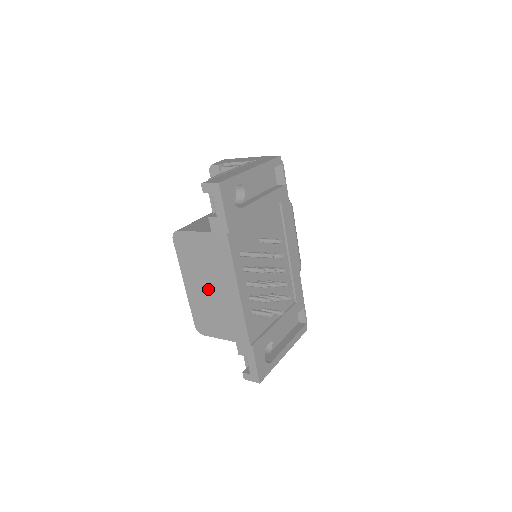
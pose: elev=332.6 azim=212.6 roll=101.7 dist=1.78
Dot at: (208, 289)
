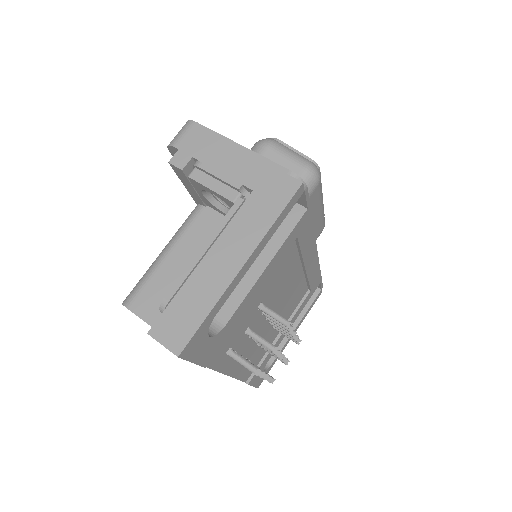
Dot at: occluded
